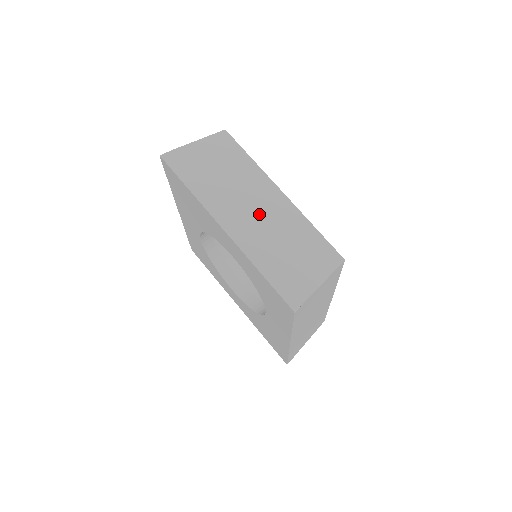
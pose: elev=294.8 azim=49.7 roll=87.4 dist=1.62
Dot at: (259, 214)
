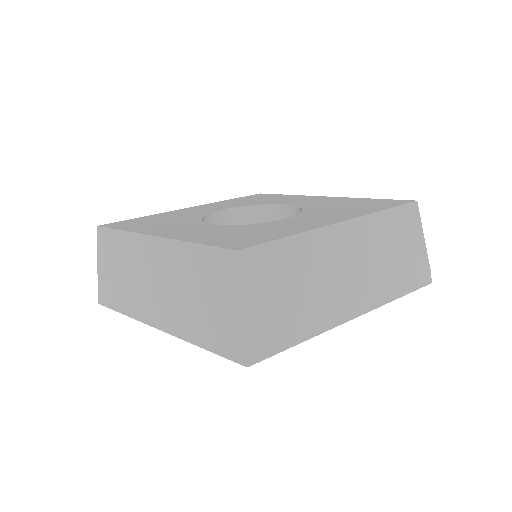
Dot at: (160, 283)
